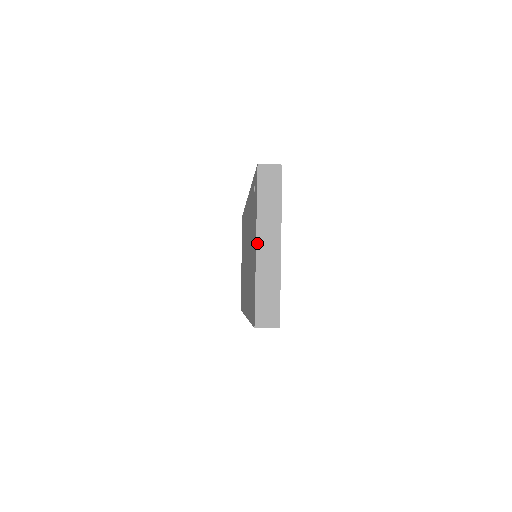
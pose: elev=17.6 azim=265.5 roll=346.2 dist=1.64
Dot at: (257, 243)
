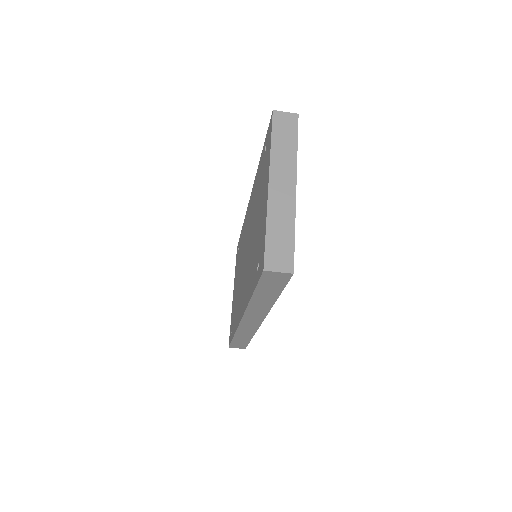
Dot at: (270, 182)
